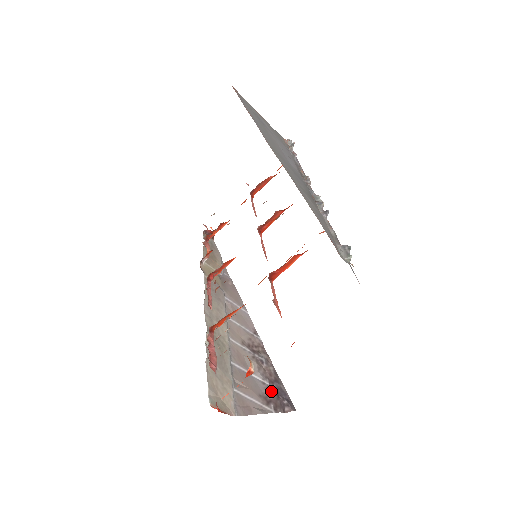
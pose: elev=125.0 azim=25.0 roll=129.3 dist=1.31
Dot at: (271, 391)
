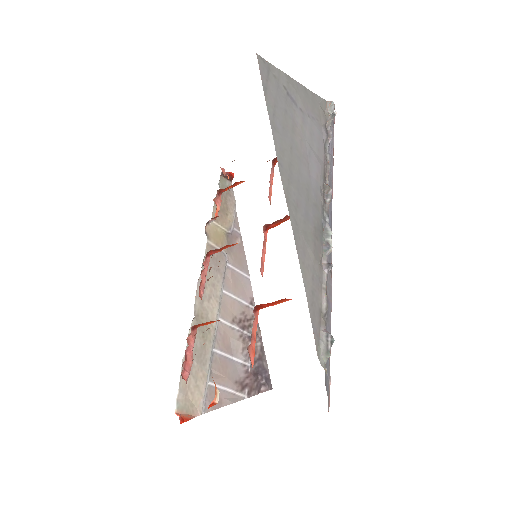
Dot at: (250, 373)
